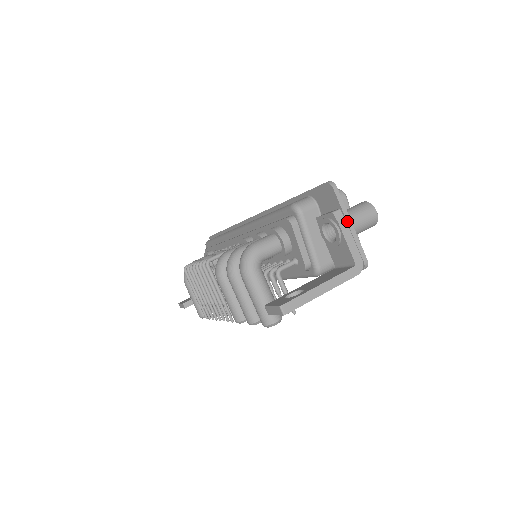
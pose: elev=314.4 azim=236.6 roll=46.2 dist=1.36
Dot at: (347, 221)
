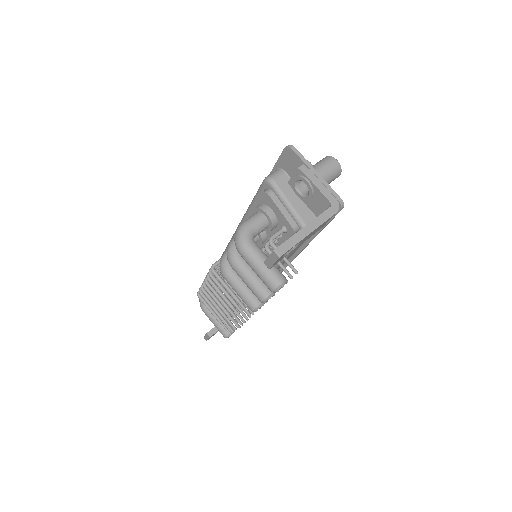
Dot at: (312, 171)
